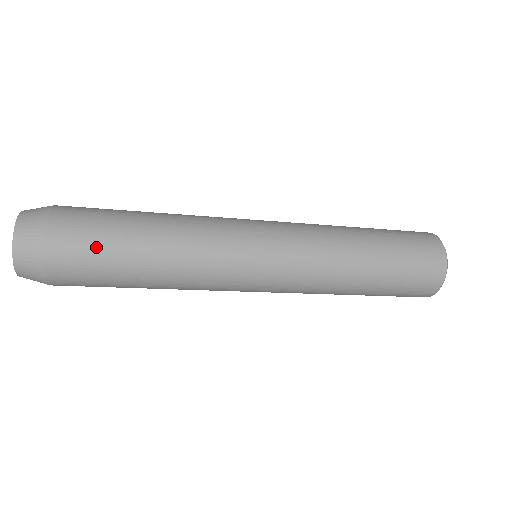
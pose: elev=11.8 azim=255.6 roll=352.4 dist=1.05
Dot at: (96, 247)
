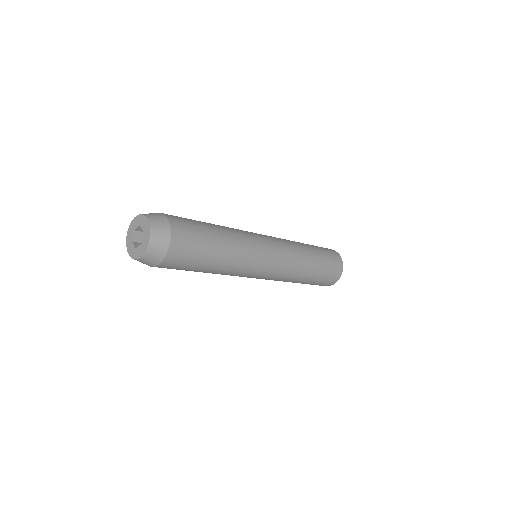
Dot at: (192, 223)
